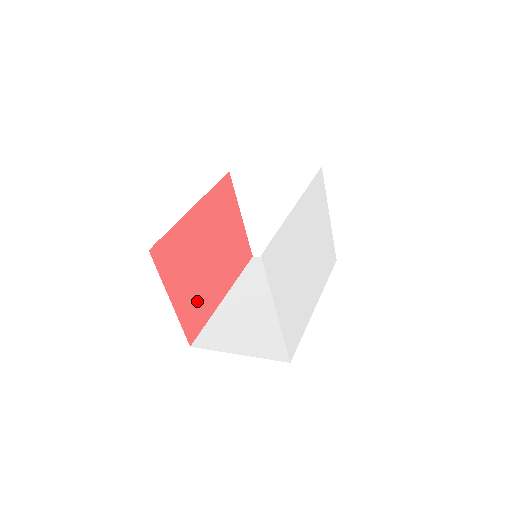
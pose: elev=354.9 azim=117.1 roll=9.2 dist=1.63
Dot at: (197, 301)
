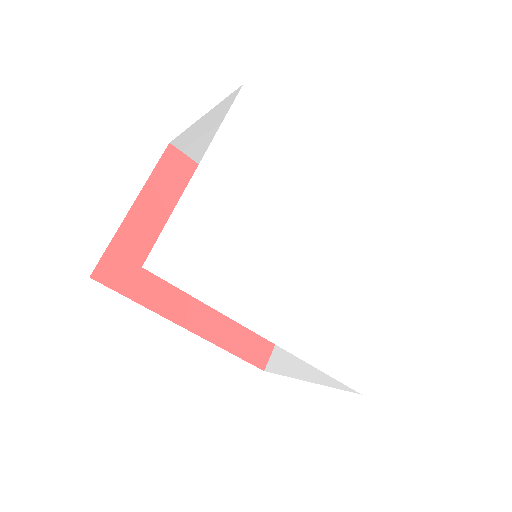
Dot at: occluded
